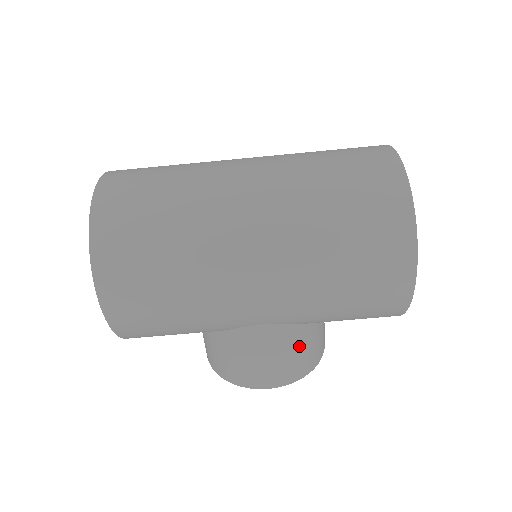
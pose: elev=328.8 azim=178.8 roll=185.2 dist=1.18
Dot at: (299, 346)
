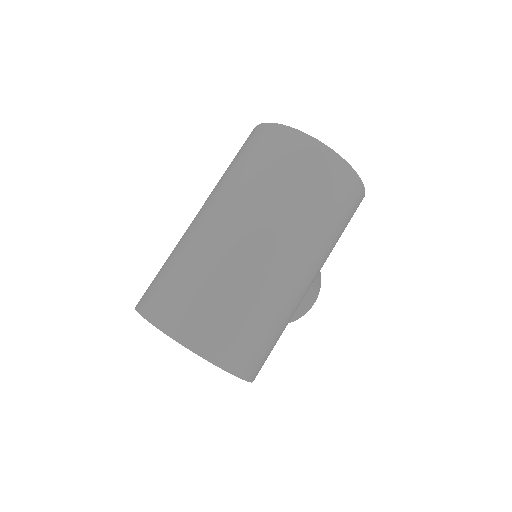
Dot at: occluded
